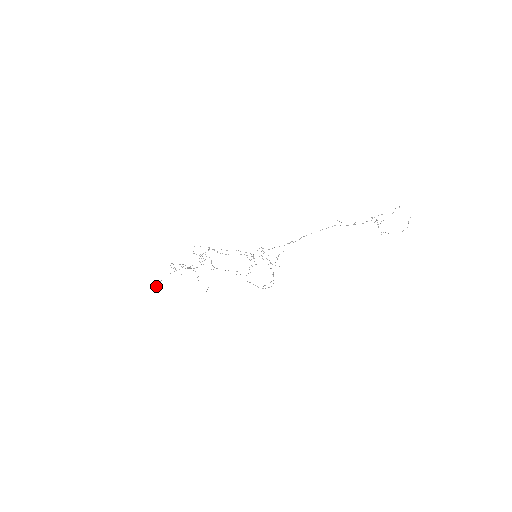
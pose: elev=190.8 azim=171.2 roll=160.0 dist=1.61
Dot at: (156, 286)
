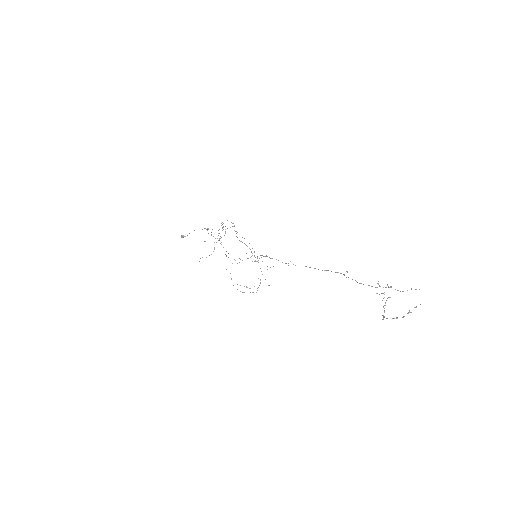
Dot at: (183, 235)
